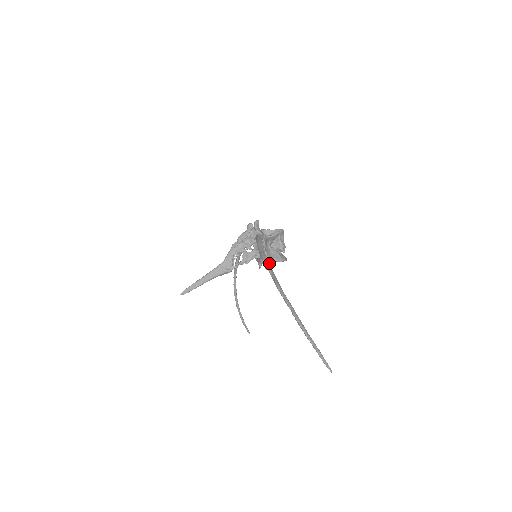
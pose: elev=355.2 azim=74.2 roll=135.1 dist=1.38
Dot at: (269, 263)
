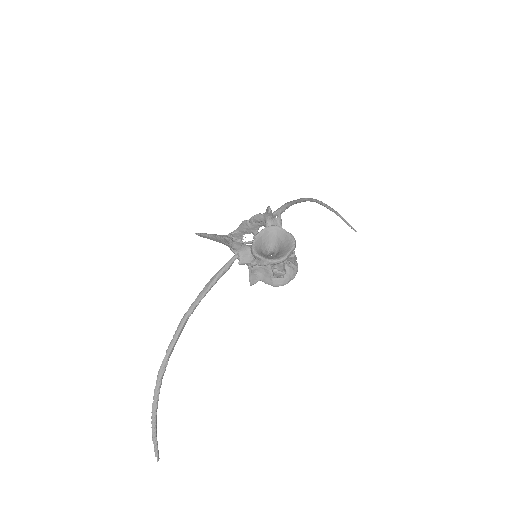
Dot at: (253, 283)
